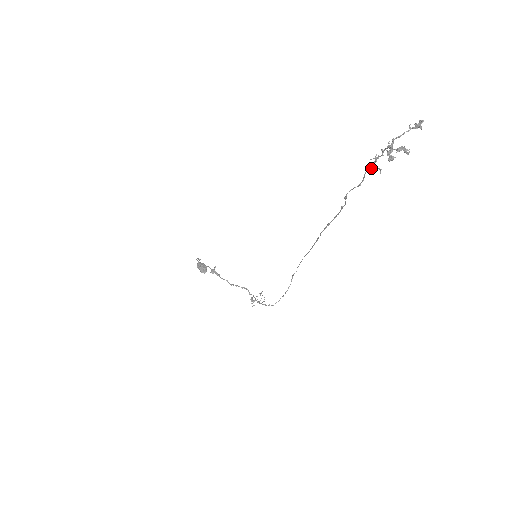
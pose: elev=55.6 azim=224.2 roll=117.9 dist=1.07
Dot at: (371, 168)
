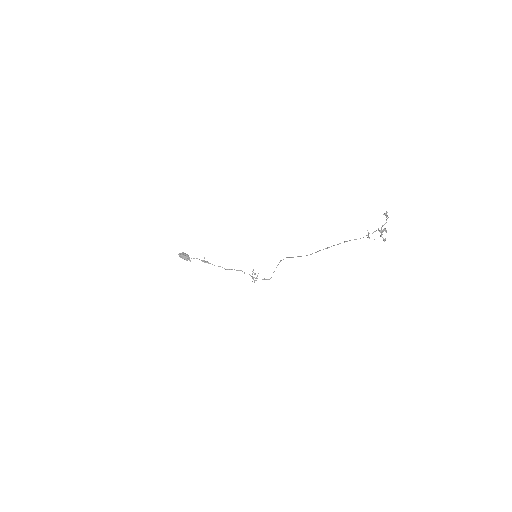
Dot at: (368, 237)
